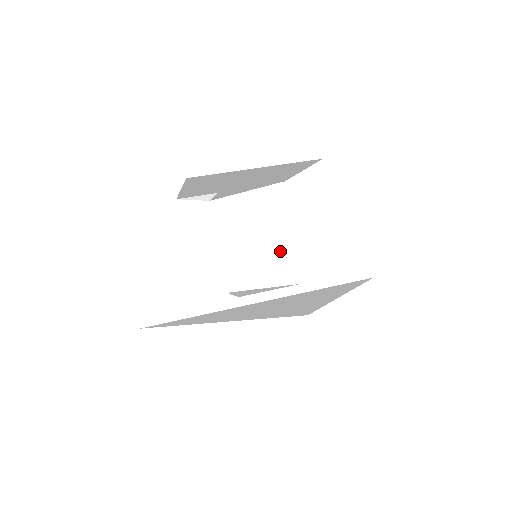
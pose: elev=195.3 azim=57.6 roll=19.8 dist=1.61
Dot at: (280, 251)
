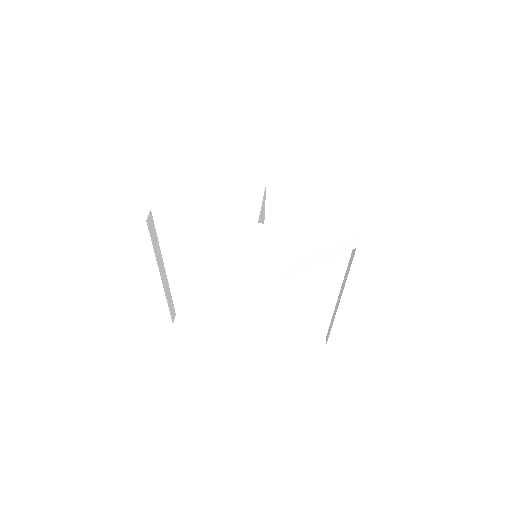
Dot at: occluded
